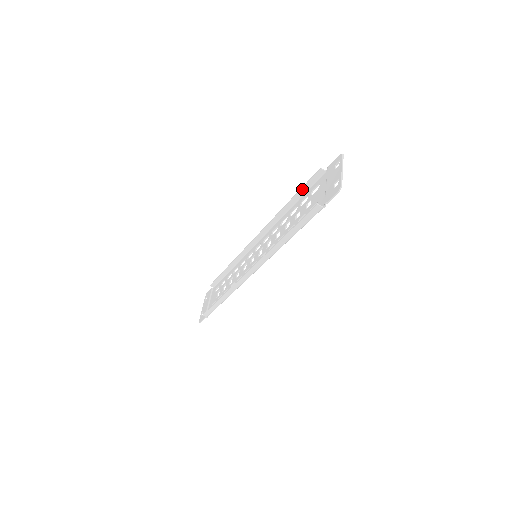
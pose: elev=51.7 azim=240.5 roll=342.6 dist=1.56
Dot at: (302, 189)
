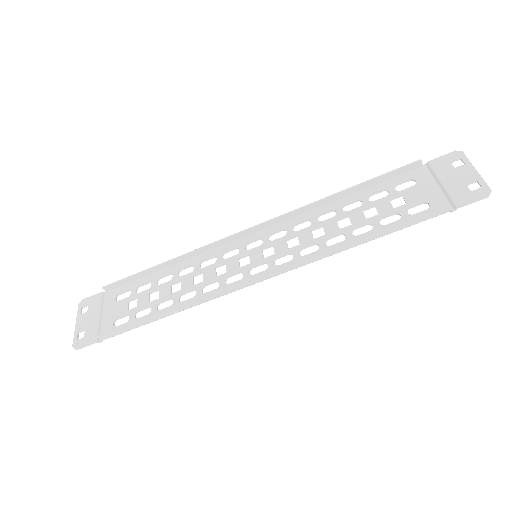
Dot at: (376, 179)
